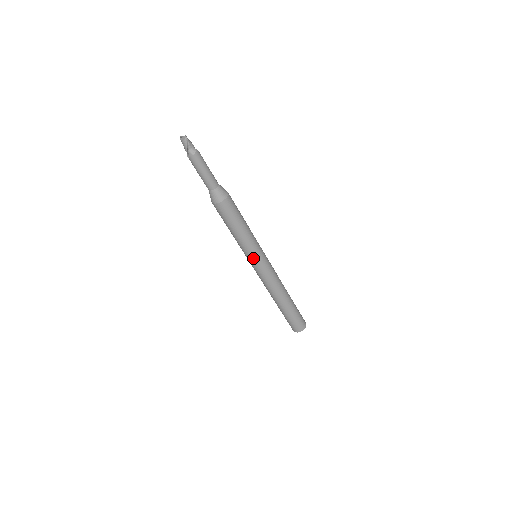
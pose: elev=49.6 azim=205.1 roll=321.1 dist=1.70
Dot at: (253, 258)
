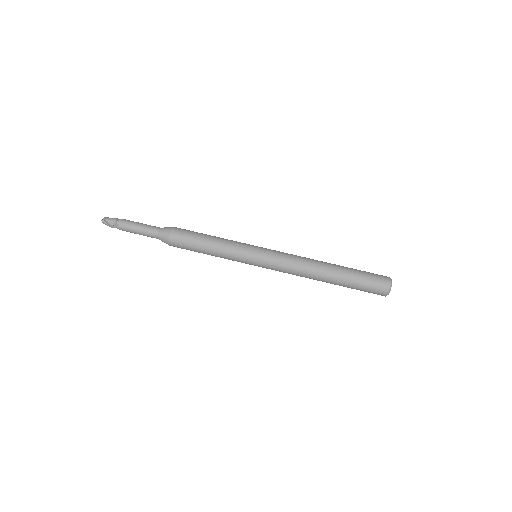
Dot at: (248, 261)
